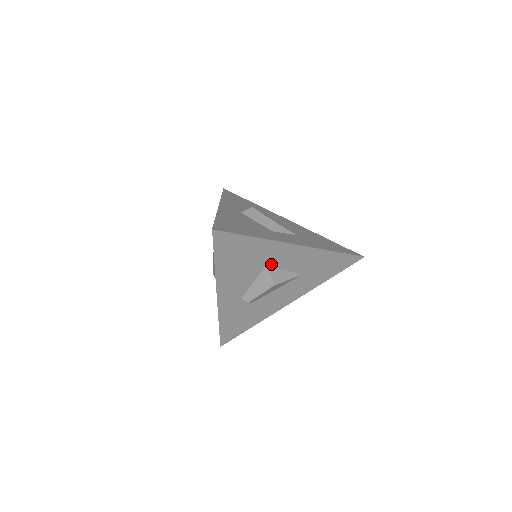
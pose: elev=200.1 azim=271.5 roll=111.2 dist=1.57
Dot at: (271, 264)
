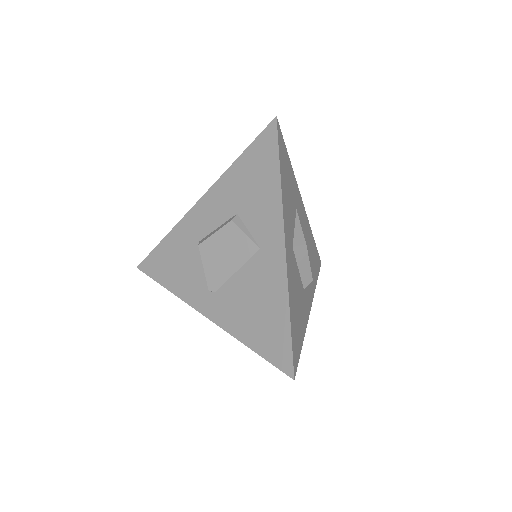
Dot at: occluded
